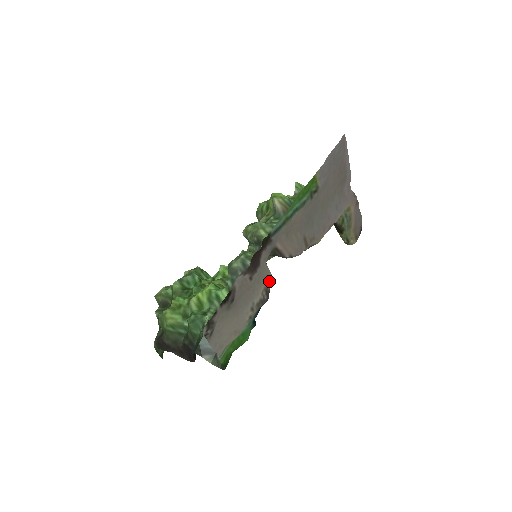
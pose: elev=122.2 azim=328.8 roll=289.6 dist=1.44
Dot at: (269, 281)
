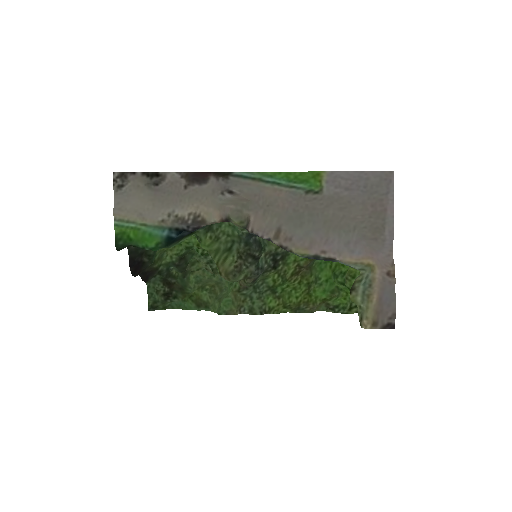
Dot at: (205, 214)
